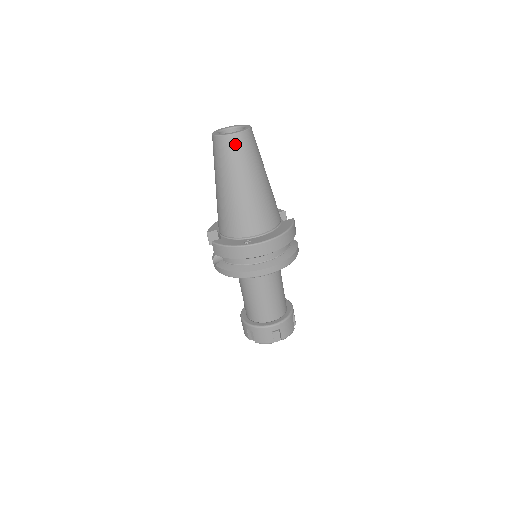
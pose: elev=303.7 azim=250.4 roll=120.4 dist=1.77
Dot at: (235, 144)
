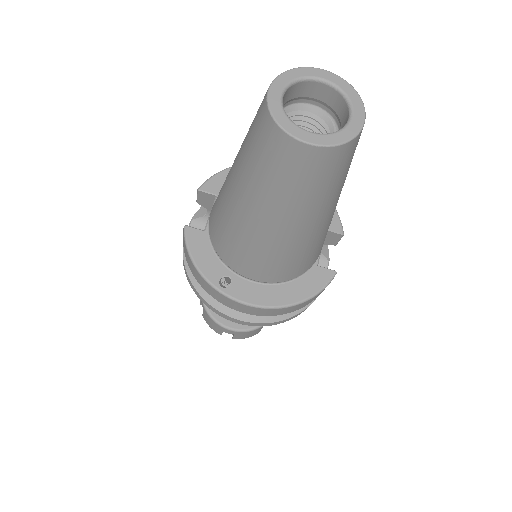
Dot at: (291, 158)
